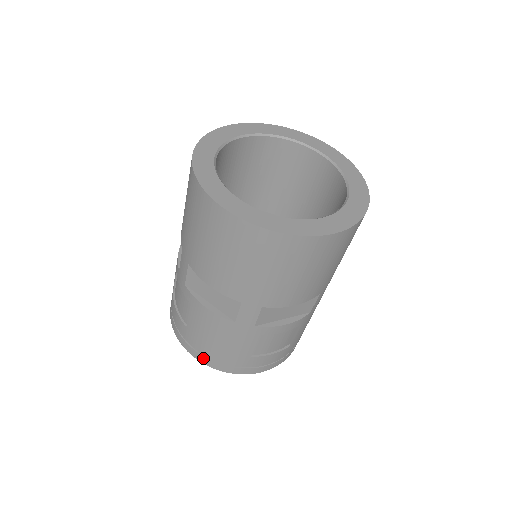
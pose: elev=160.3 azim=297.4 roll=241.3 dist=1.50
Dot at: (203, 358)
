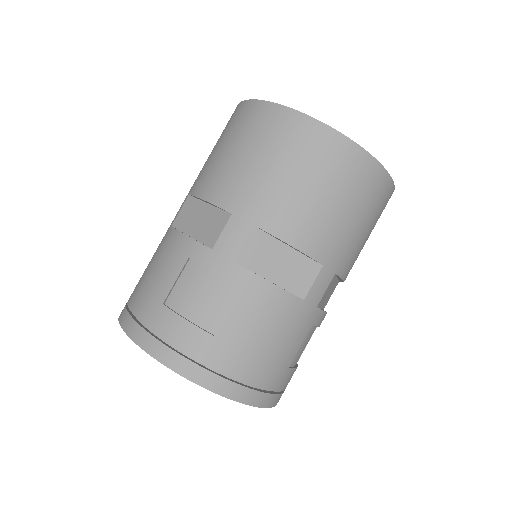
Dot at: (231, 386)
